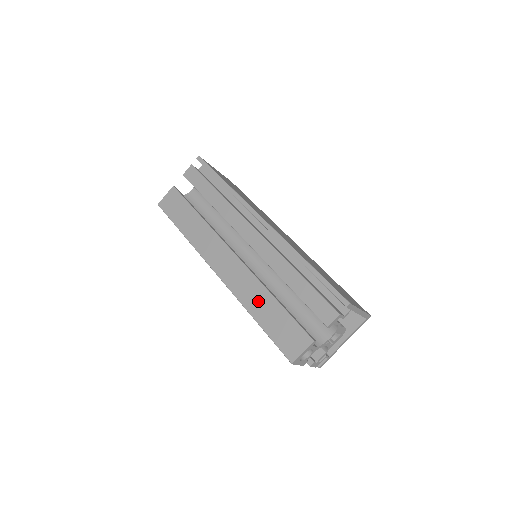
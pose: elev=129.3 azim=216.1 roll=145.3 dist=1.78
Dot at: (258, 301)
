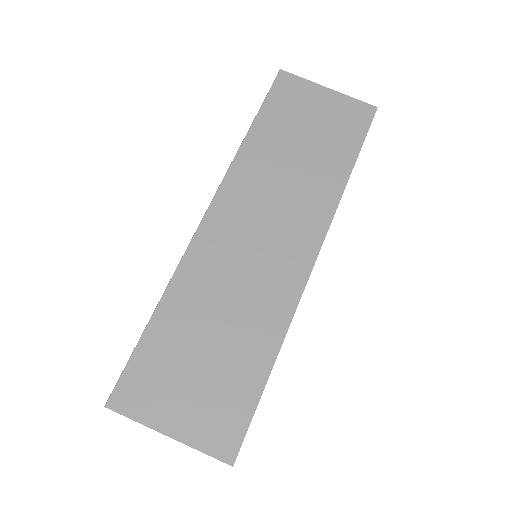
Dot at: occluded
